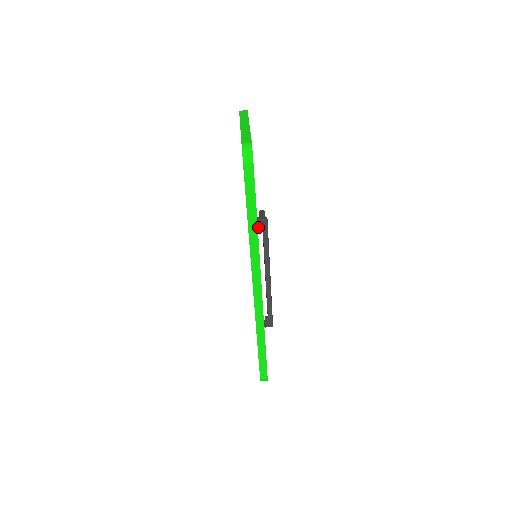
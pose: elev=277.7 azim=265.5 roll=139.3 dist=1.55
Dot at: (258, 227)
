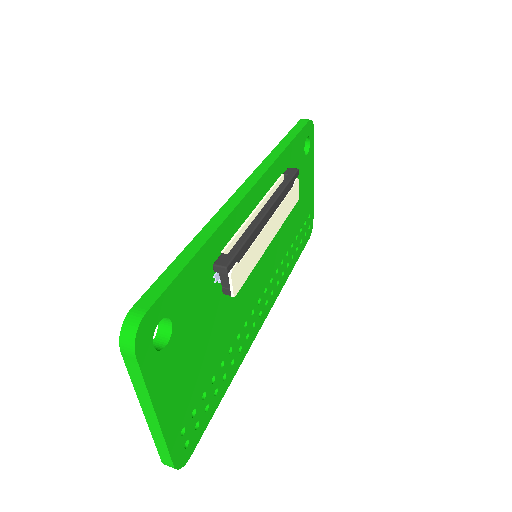
Dot at: (285, 172)
